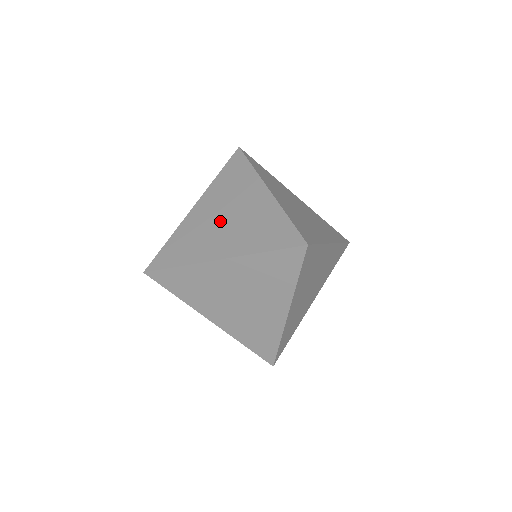
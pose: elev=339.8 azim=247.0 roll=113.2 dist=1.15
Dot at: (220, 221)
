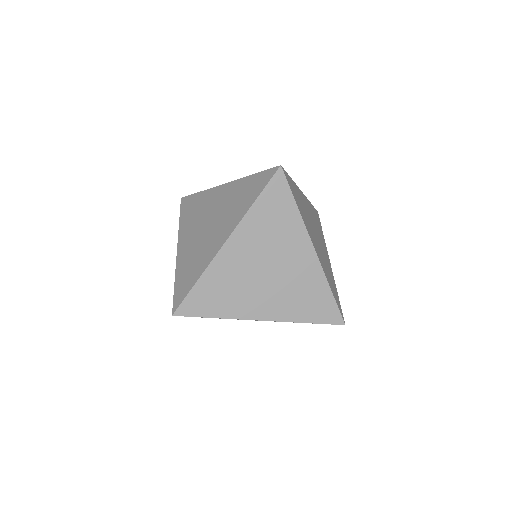
Dot at: (205, 230)
